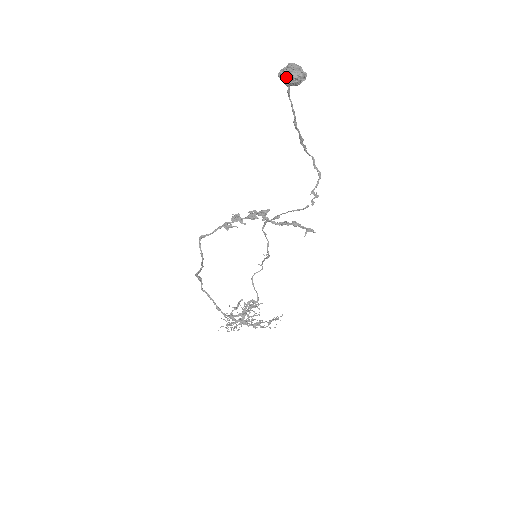
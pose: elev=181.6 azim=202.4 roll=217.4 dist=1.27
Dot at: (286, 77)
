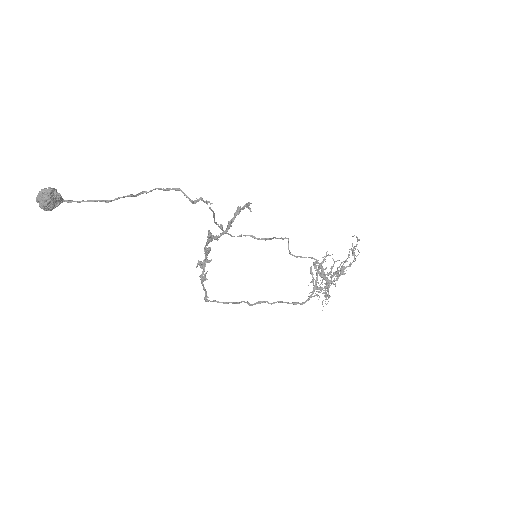
Dot at: (47, 209)
